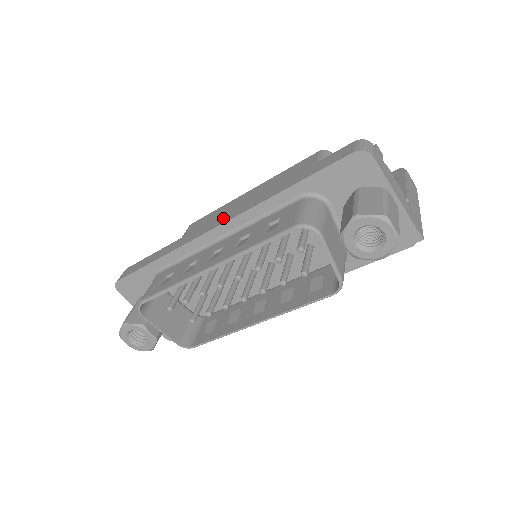
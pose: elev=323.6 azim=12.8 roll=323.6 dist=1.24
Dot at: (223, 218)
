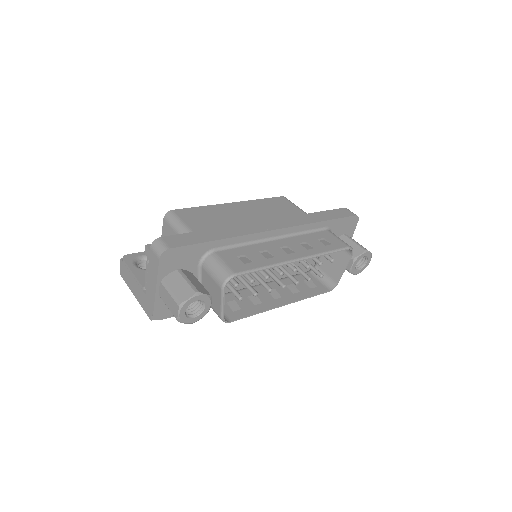
Dot at: (275, 223)
